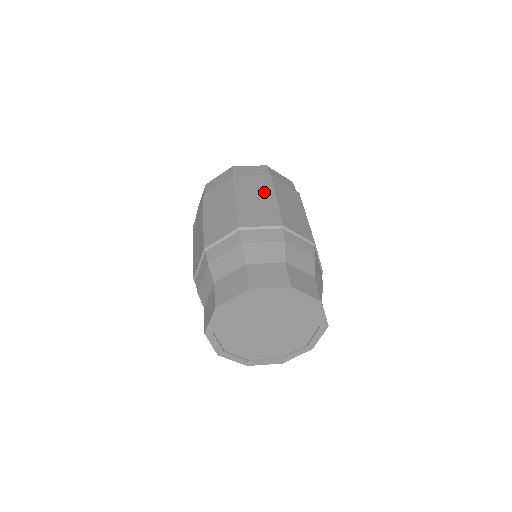
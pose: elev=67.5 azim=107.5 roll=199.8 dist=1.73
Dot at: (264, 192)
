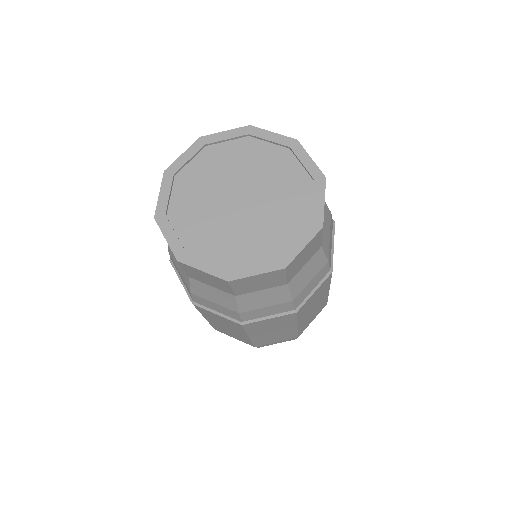
Dot at: occluded
